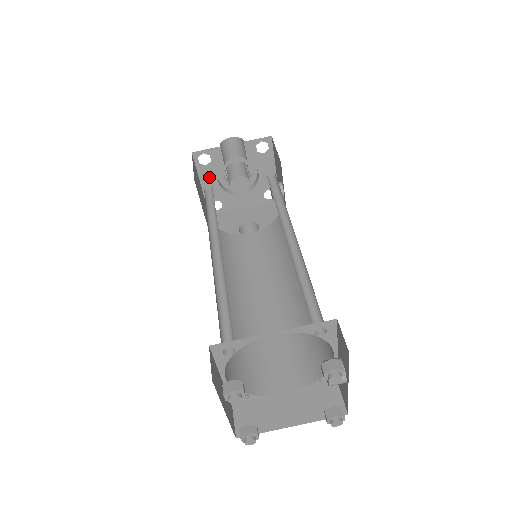
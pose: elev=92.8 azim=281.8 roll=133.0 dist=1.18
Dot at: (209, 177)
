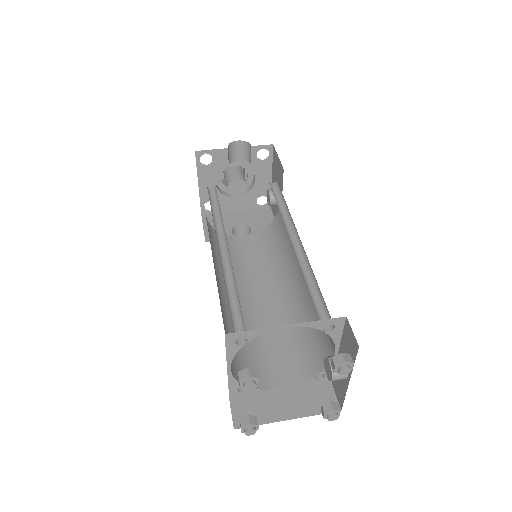
Dot at: (207, 177)
